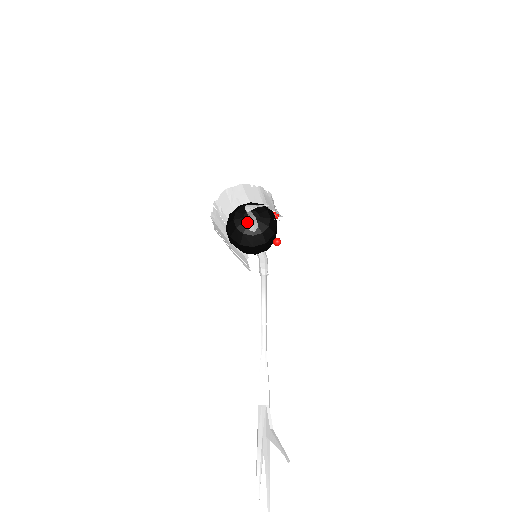
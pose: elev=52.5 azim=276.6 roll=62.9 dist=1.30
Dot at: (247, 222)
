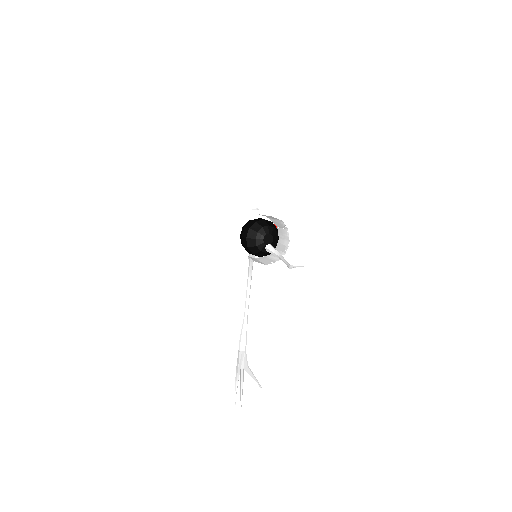
Dot at: (270, 251)
